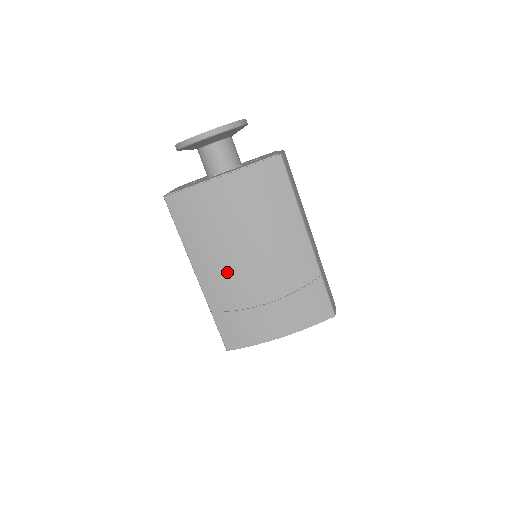
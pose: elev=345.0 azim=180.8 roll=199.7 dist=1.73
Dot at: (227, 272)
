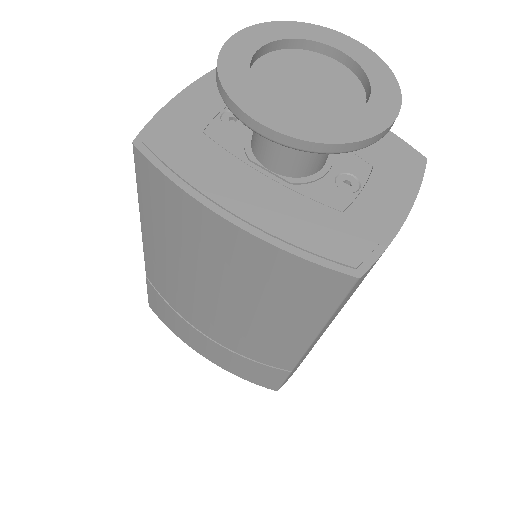
Dot at: (177, 283)
